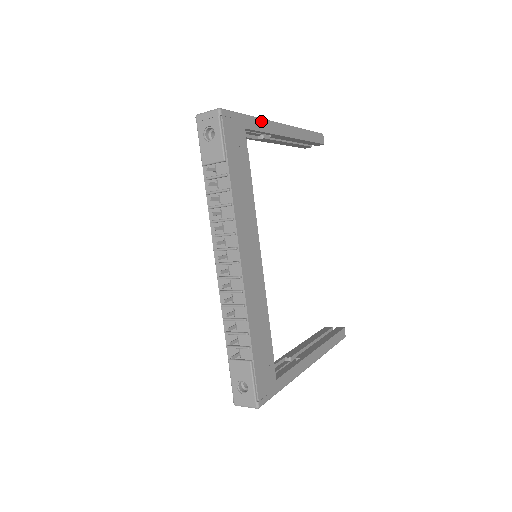
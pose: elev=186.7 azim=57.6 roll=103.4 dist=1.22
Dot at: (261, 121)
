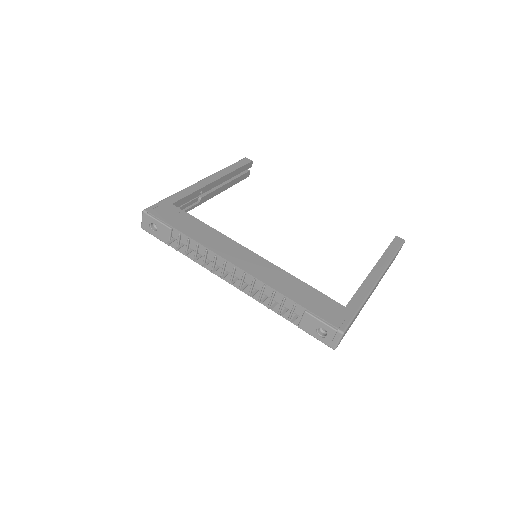
Dot at: (182, 192)
